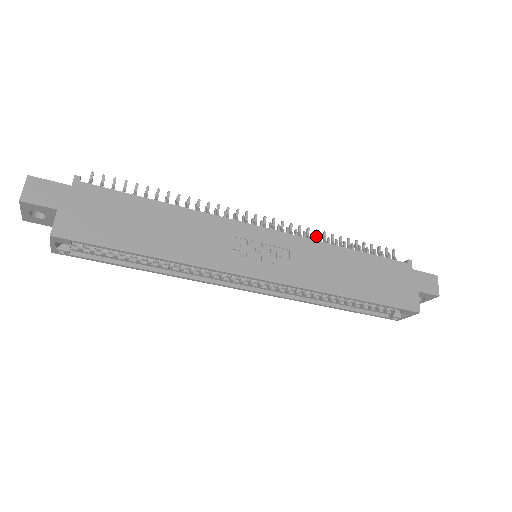
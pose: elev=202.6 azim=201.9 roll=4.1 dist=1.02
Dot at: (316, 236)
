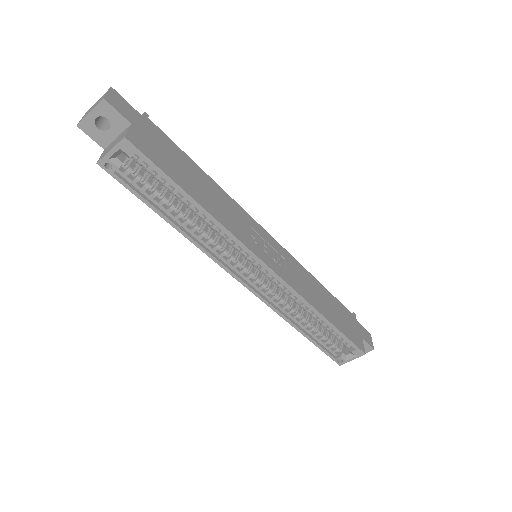
Dot at: occluded
